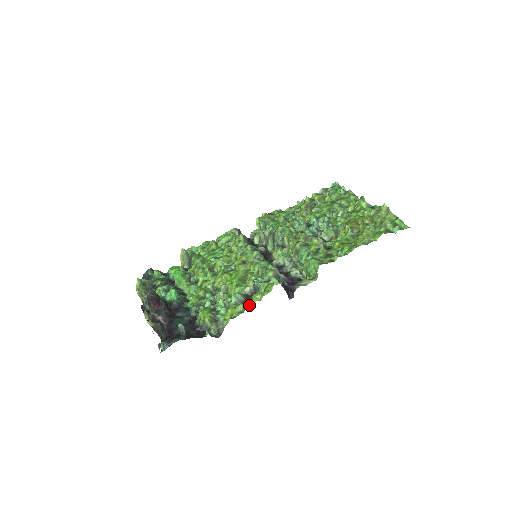
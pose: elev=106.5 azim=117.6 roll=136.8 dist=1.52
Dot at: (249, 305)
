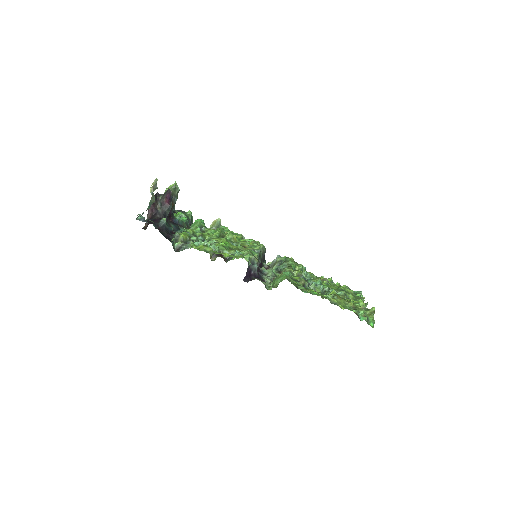
Dot at: (216, 252)
